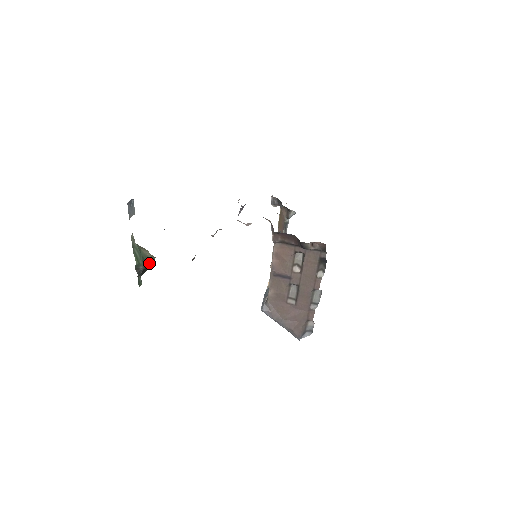
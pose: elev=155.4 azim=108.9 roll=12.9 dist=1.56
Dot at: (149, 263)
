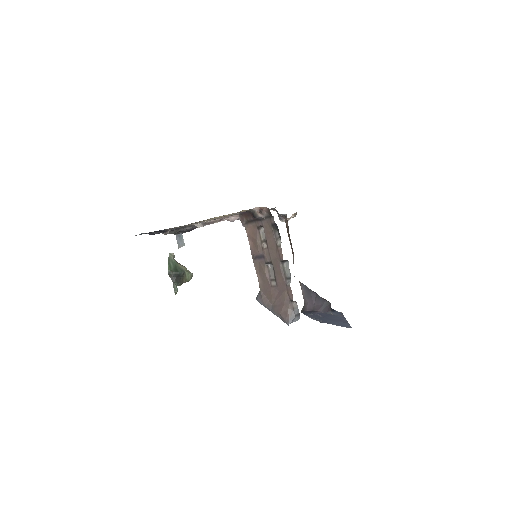
Dot at: (180, 272)
